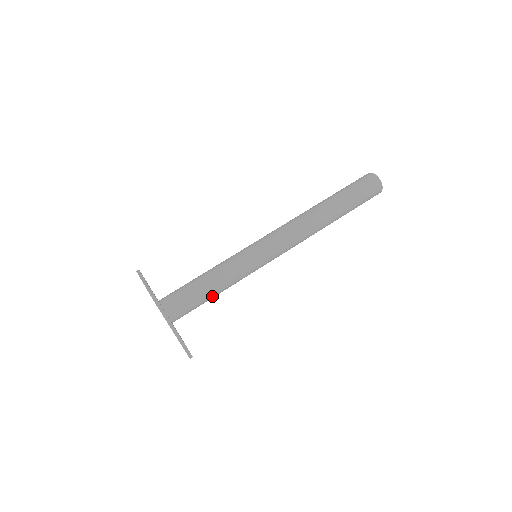
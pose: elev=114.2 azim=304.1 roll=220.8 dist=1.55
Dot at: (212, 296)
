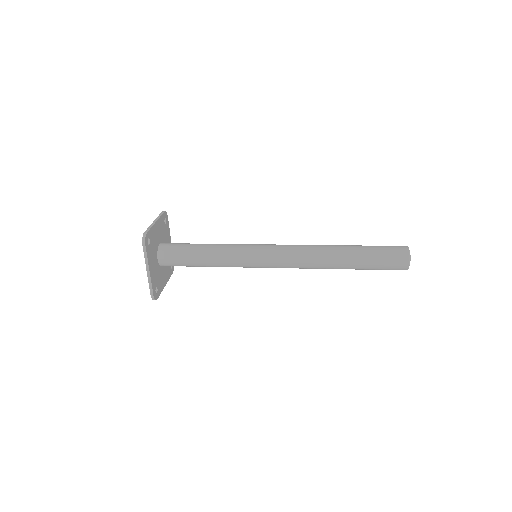
Dot at: (200, 265)
